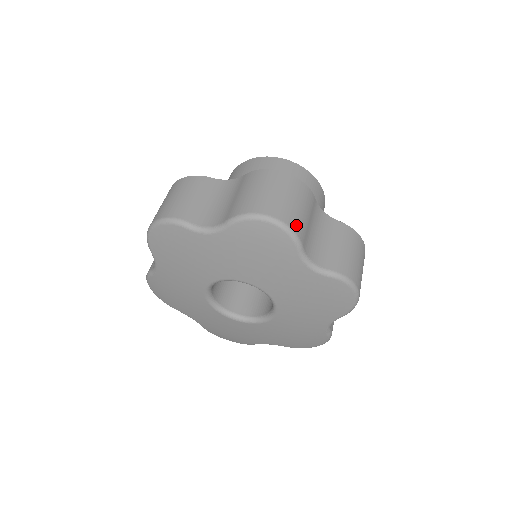
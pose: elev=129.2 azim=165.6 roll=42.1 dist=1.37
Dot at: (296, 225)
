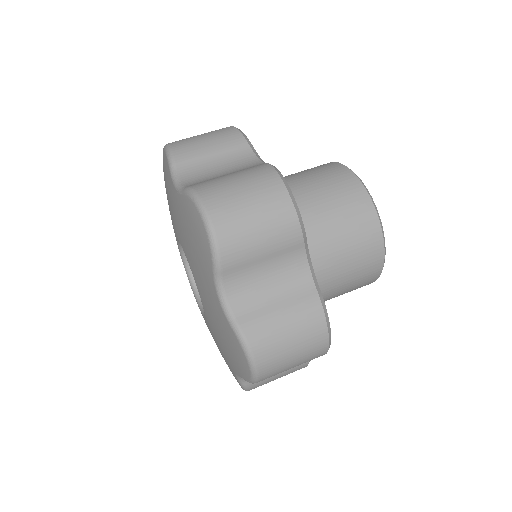
Dot at: (180, 147)
